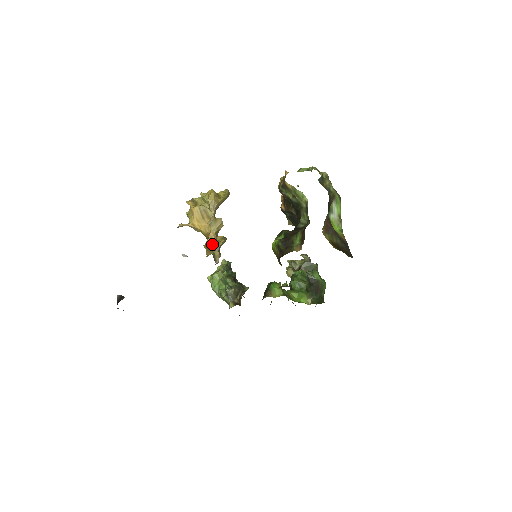
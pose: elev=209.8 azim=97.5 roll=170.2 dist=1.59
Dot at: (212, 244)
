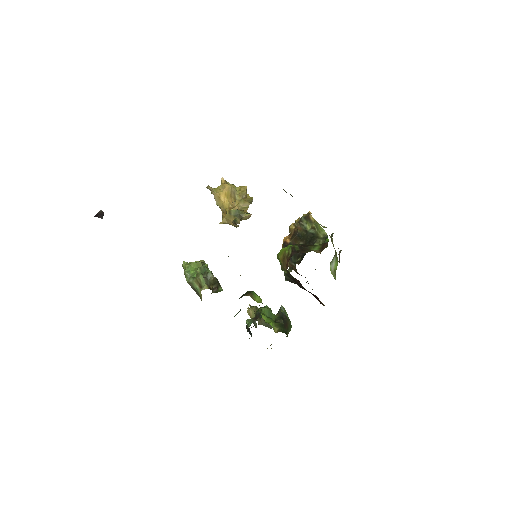
Dot at: (238, 211)
